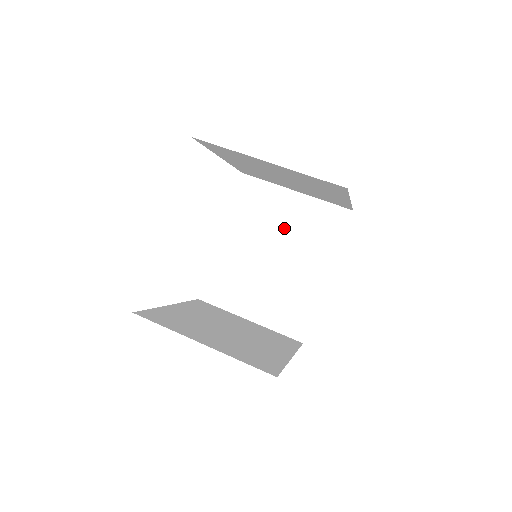
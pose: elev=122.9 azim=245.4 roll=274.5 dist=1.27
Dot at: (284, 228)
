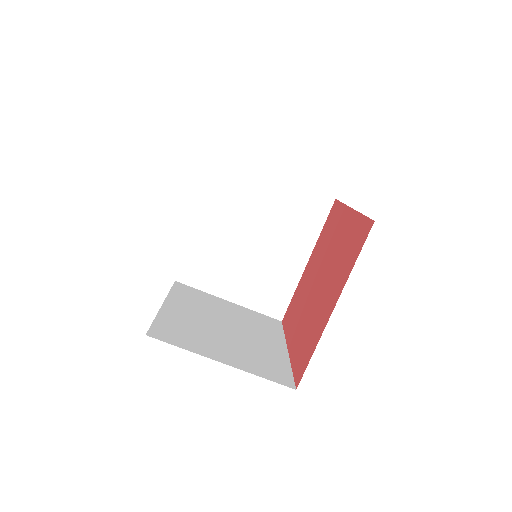
Dot at: occluded
